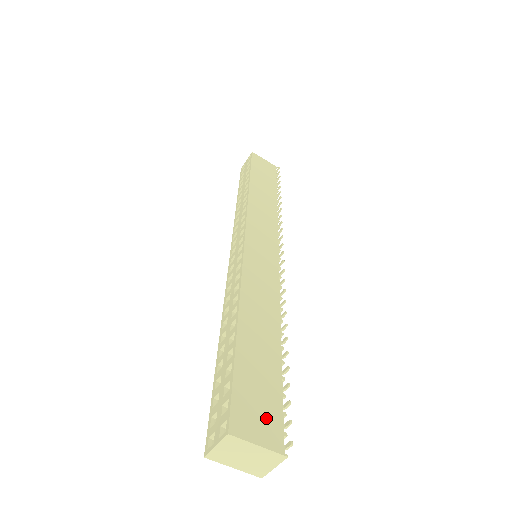
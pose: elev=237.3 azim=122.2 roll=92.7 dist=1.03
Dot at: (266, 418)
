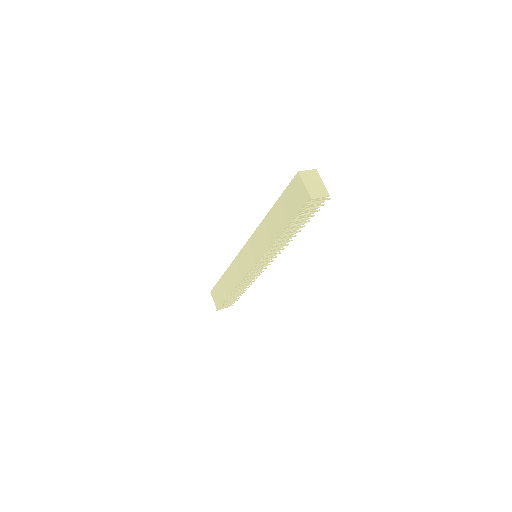
Dot at: occluded
